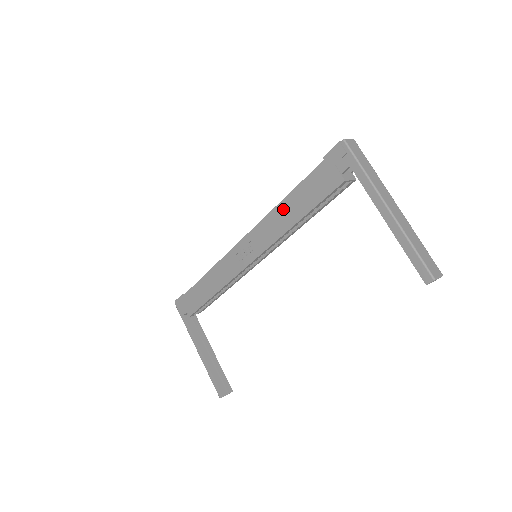
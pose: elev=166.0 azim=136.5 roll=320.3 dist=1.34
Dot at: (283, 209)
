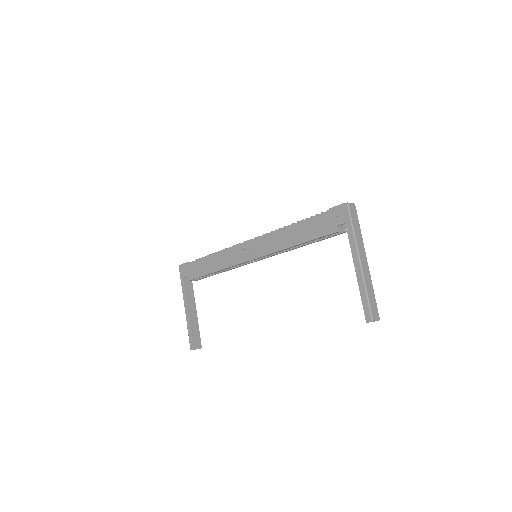
Dot at: (288, 232)
